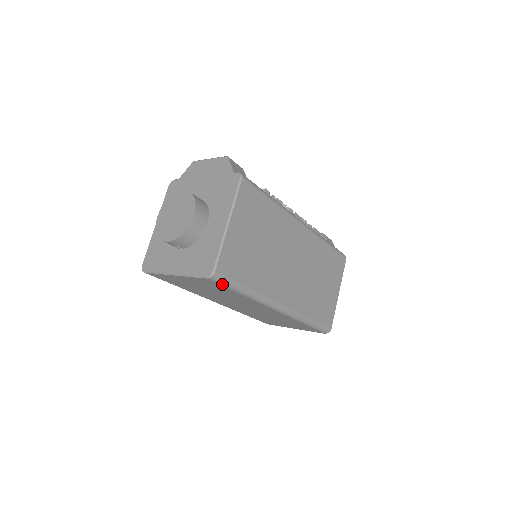
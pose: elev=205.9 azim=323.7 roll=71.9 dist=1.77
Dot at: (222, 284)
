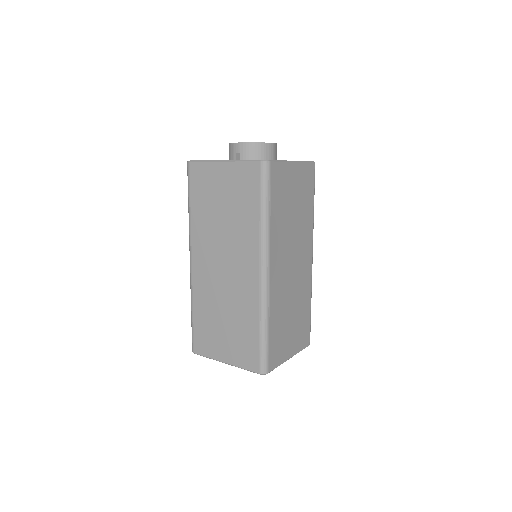
Dot at: (262, 180)
